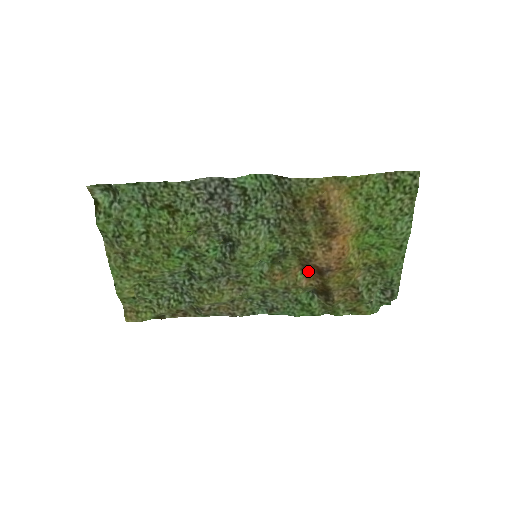
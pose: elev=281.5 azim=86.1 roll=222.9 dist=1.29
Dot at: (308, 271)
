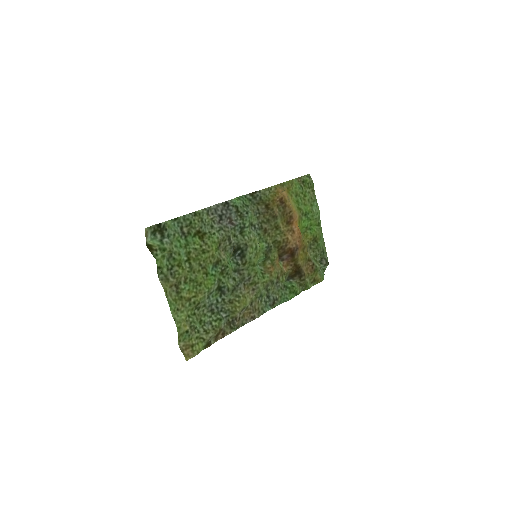
Dot at: (283, 261)
